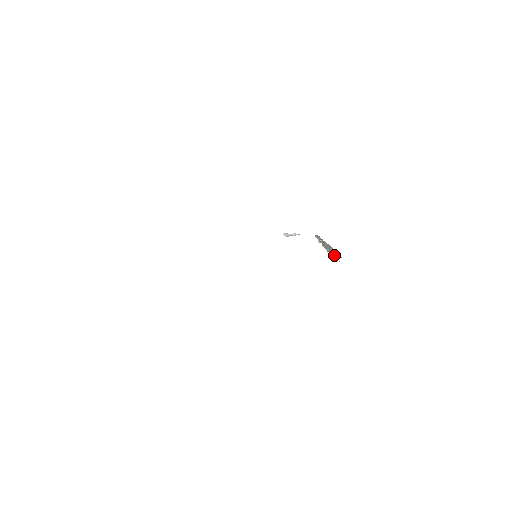
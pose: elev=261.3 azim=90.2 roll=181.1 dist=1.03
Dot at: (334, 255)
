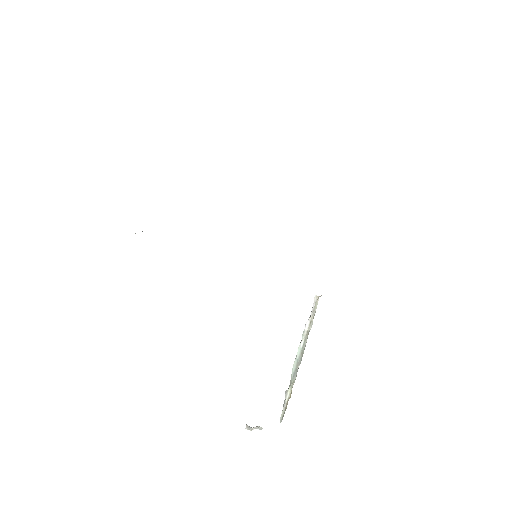
Dot at: (309, 319)
